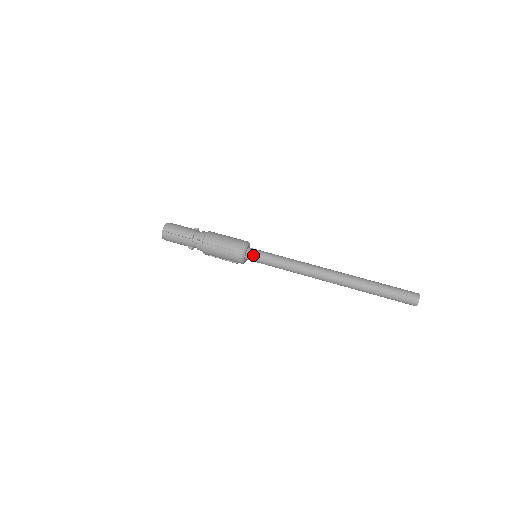
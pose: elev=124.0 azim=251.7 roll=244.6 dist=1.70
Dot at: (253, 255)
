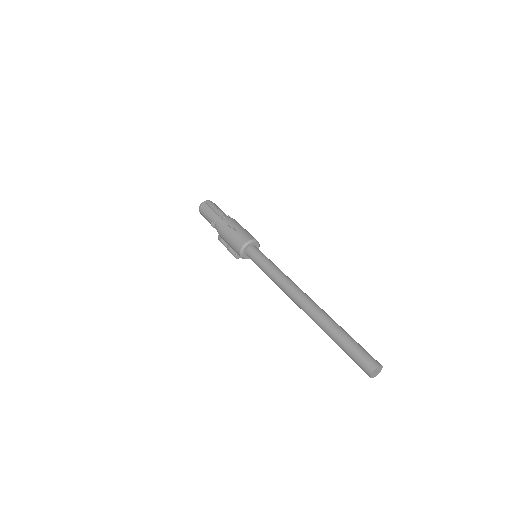
Dot at: (254, 250)
